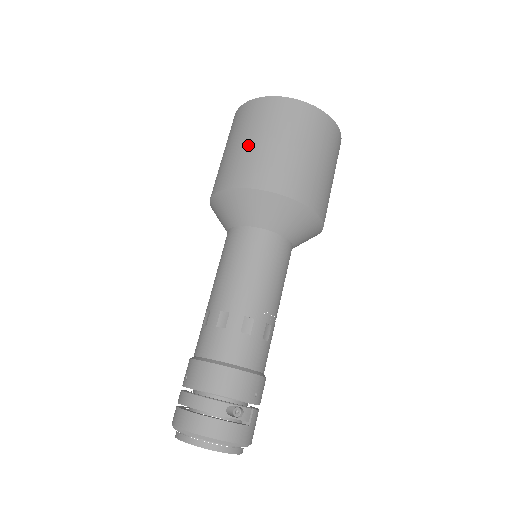
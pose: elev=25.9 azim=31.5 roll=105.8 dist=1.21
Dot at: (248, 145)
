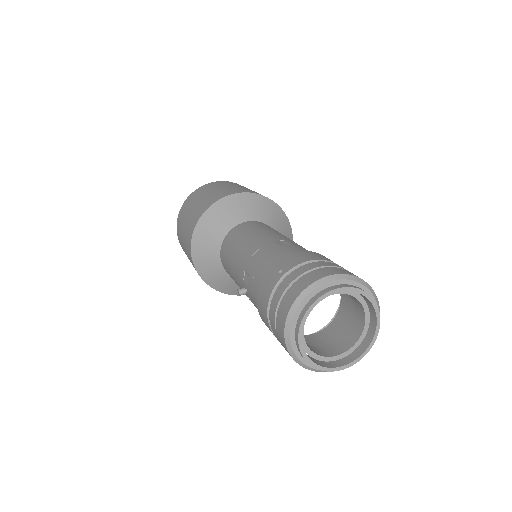
Dot at: (226, 187)
